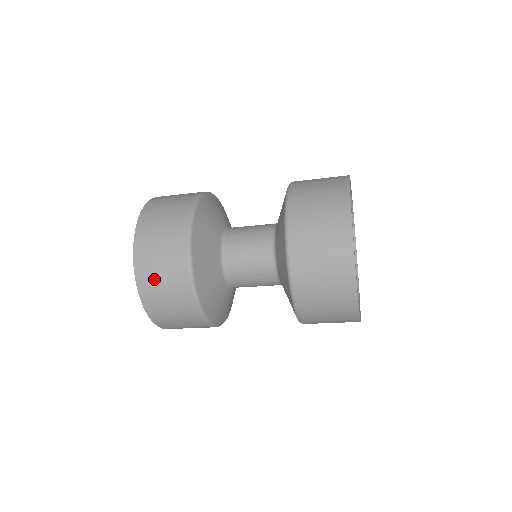
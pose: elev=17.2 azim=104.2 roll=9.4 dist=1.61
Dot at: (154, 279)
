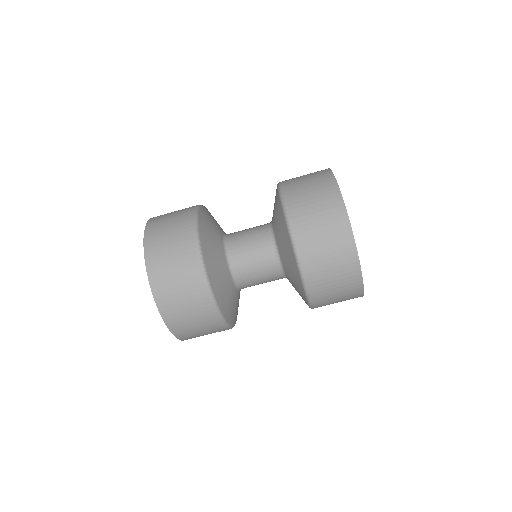
Dot at: (162, 251)
